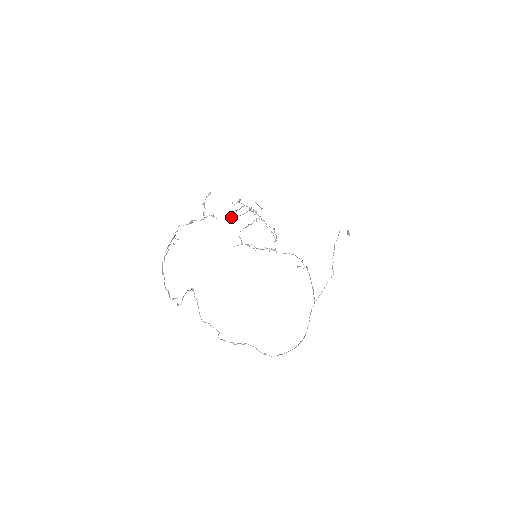
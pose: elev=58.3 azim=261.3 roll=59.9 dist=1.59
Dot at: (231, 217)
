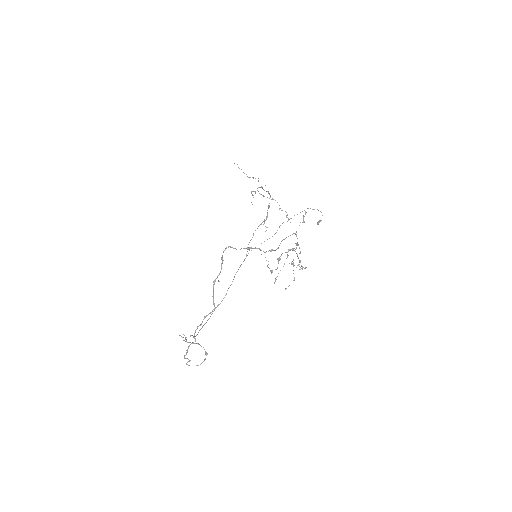
Dot at: occluded
